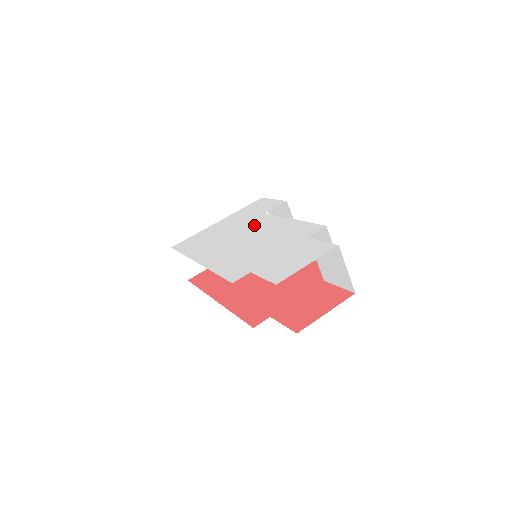
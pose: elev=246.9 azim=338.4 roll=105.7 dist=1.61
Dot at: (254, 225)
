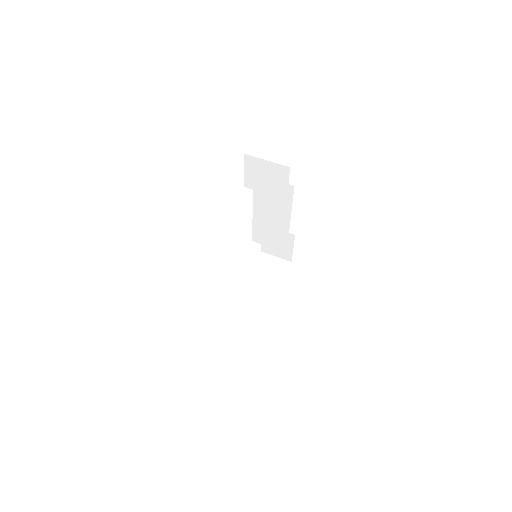
Dot at: occluded
